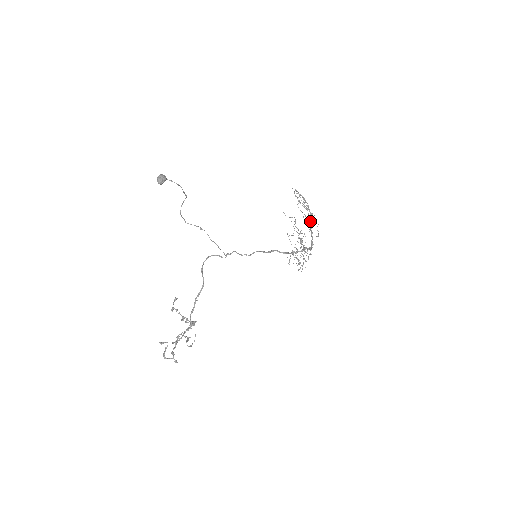
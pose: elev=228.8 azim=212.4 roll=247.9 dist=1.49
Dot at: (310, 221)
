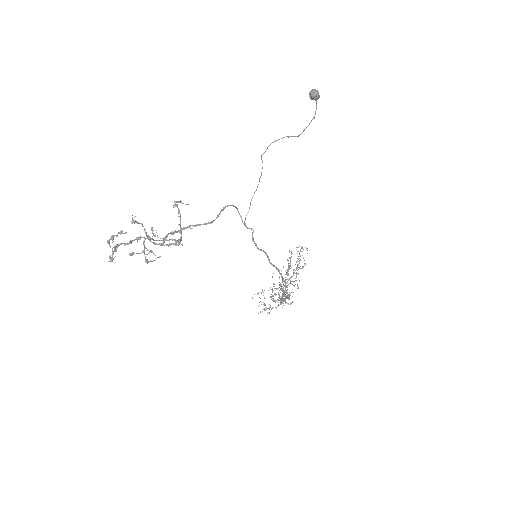
Dot at: occluded
